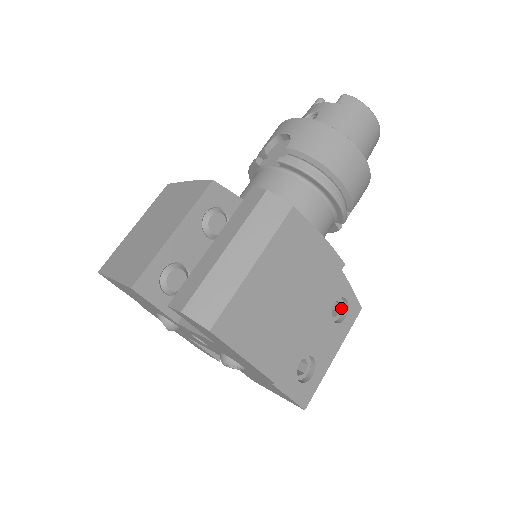
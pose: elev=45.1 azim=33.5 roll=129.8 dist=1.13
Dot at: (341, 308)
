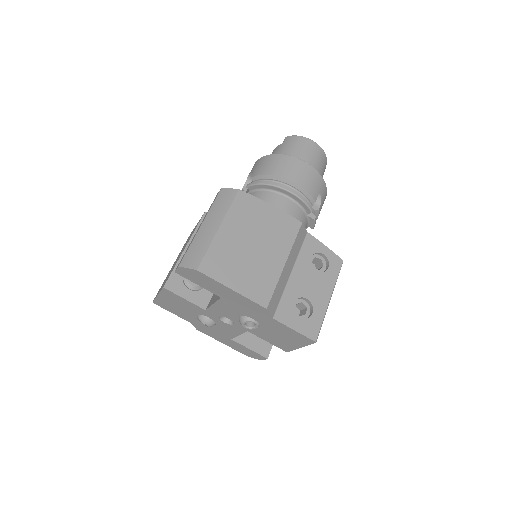
Dot at: (323, 263)
